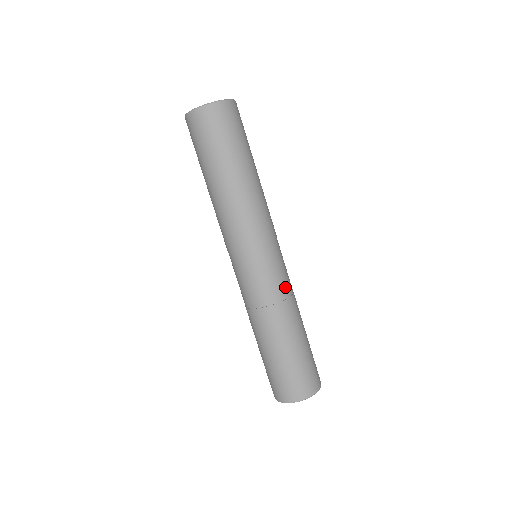
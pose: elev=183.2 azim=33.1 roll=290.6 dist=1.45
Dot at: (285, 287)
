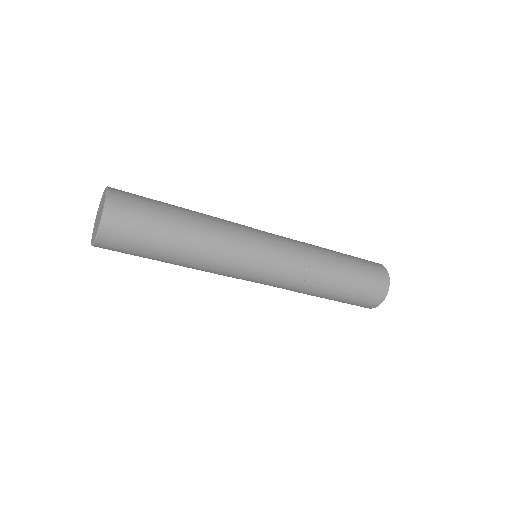
Dot at: (300, 261)
